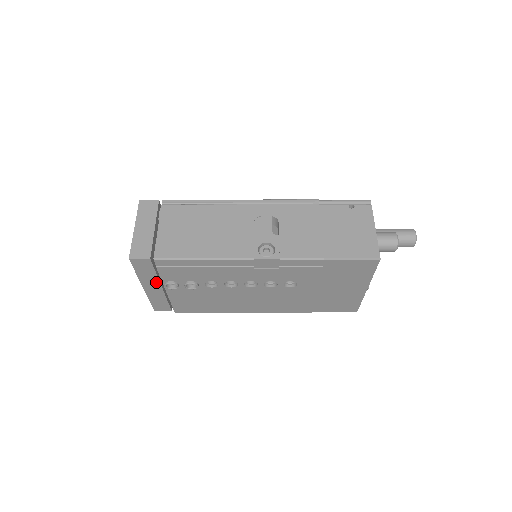
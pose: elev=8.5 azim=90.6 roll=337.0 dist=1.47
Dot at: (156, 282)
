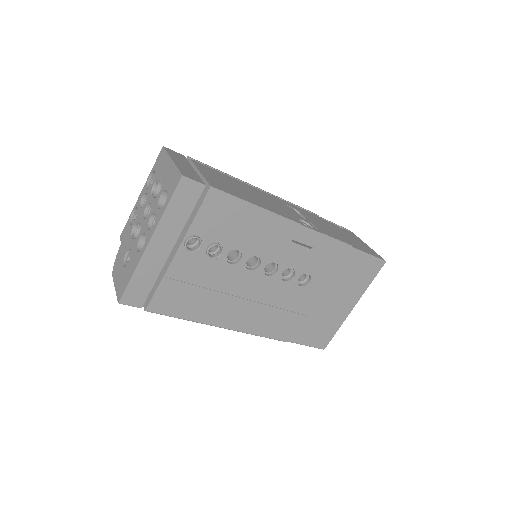
Dot at: (174, 235)
